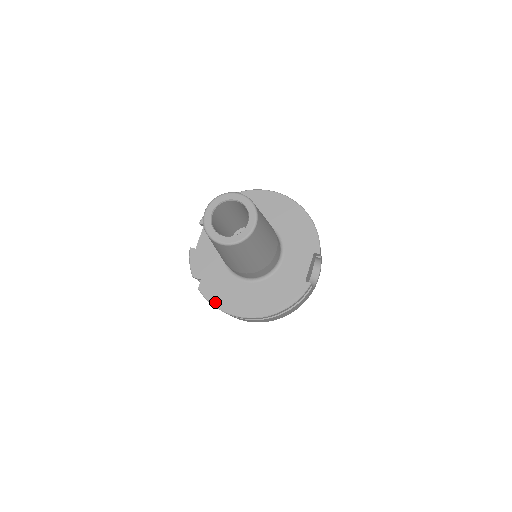
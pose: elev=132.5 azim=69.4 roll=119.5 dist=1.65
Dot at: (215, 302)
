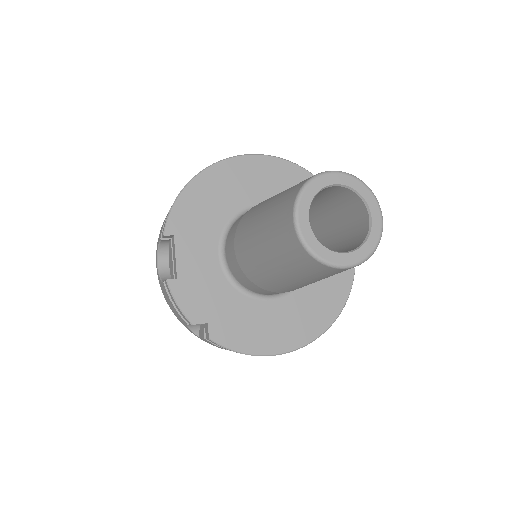
Dot at: (244, 348)
